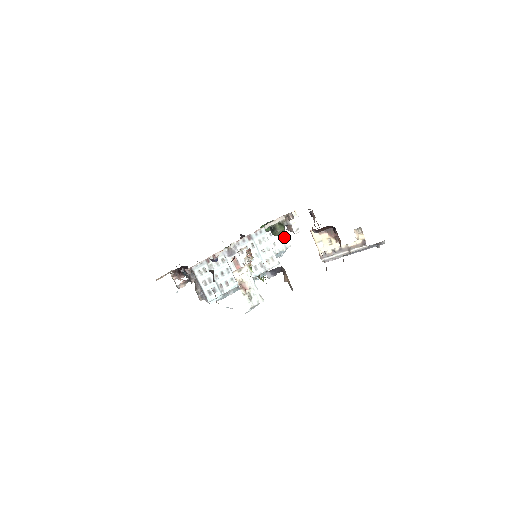
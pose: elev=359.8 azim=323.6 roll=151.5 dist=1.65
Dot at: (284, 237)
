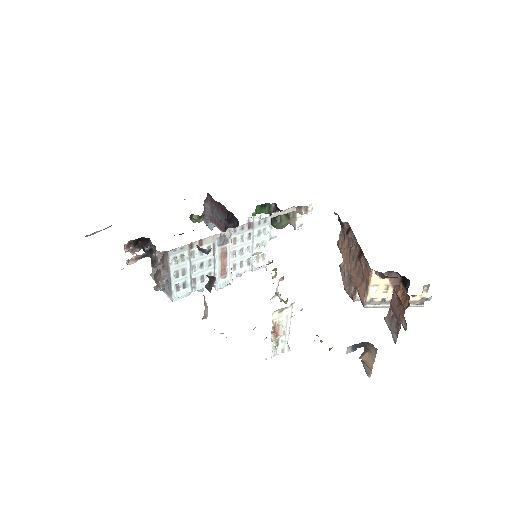
Dot at: occluded
